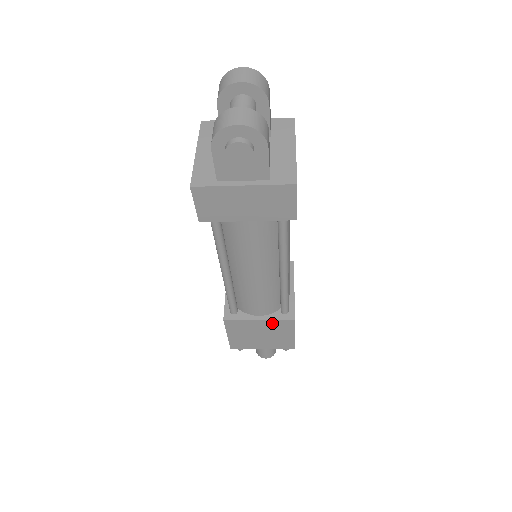
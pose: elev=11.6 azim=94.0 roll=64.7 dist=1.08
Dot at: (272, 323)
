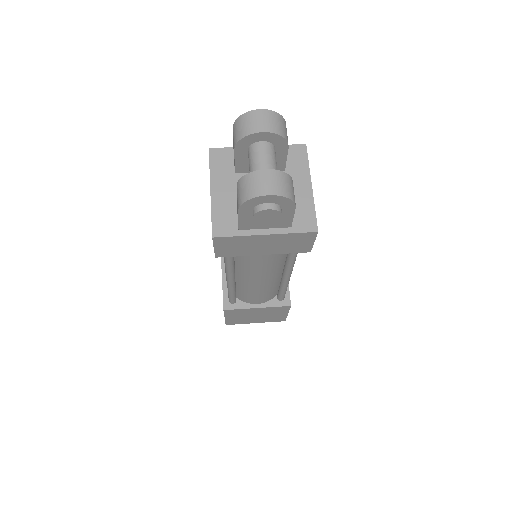
Dot at: (269, 309)
